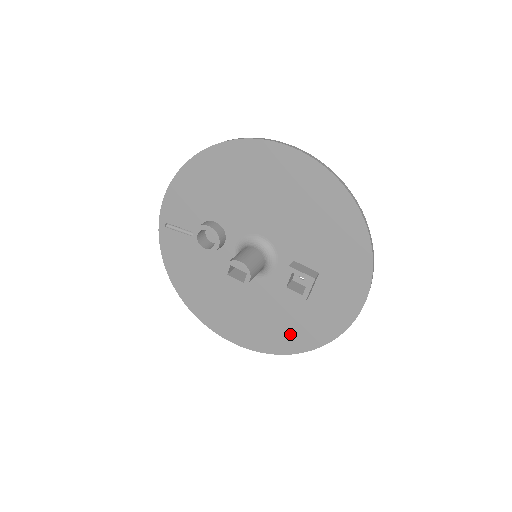
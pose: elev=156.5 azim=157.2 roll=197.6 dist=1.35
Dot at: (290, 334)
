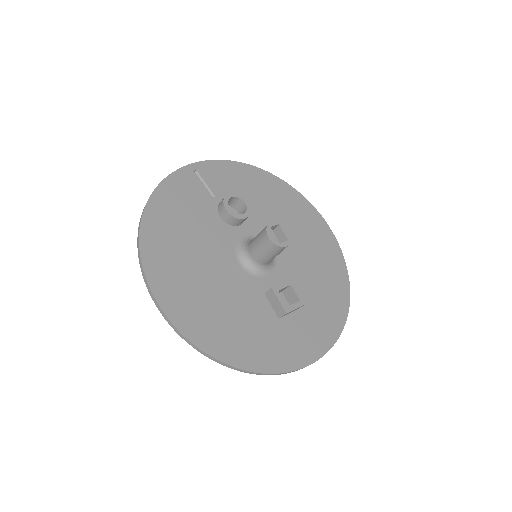
Dot at: (234, 338)
